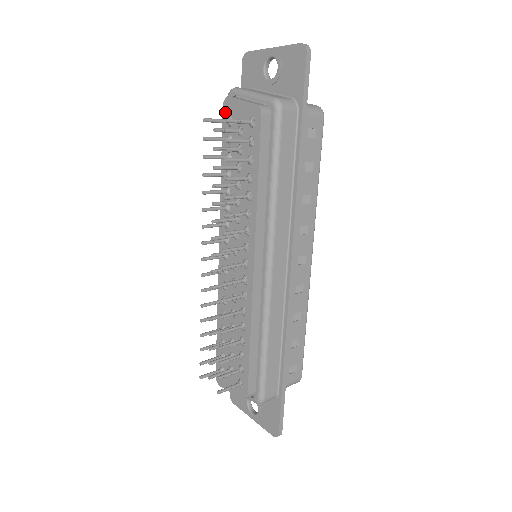
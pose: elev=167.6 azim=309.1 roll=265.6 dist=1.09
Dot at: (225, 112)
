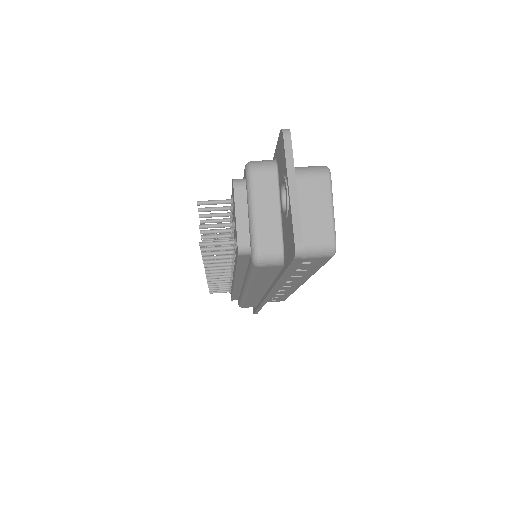
Dot at: (232, 188)
